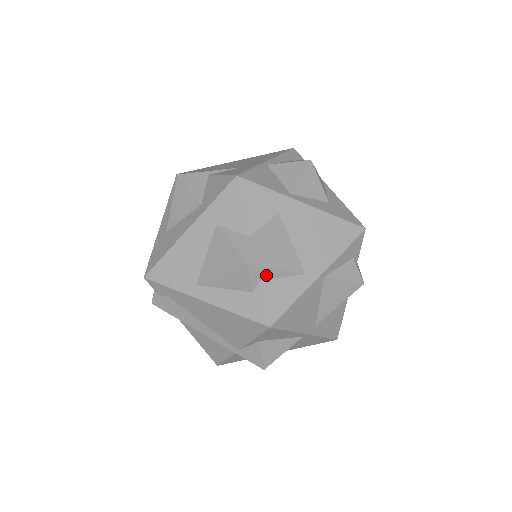
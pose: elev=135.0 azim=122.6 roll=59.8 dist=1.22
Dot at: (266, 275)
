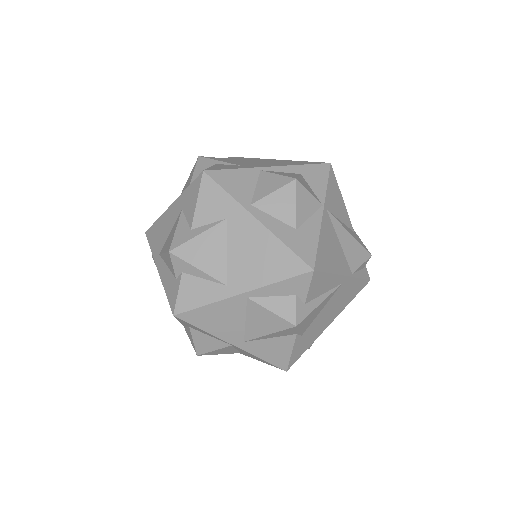
Dot at: (187, 269)
